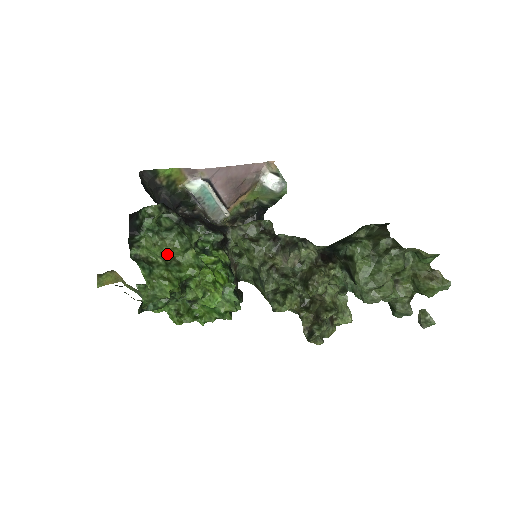
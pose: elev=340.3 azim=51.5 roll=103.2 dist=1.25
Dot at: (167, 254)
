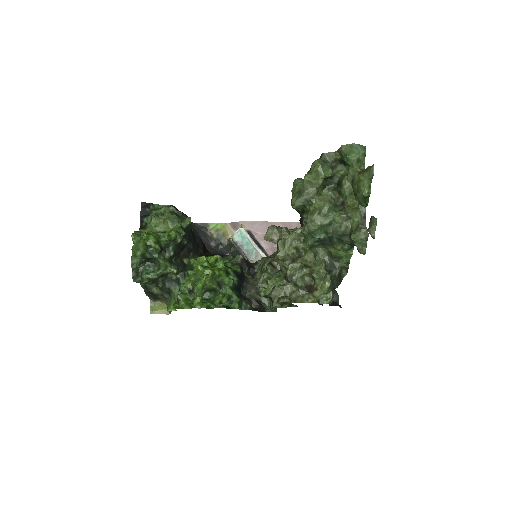
Dot at: (160, 228)
